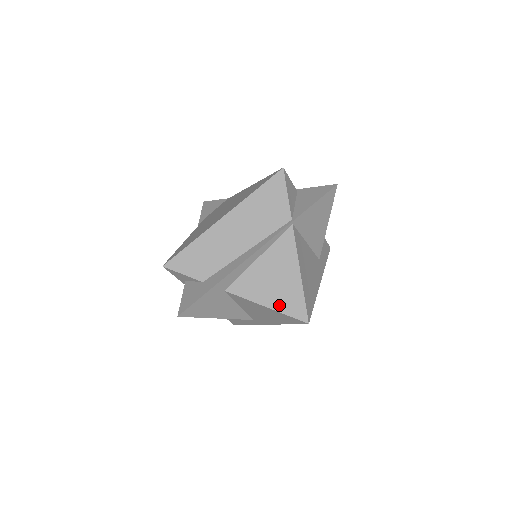
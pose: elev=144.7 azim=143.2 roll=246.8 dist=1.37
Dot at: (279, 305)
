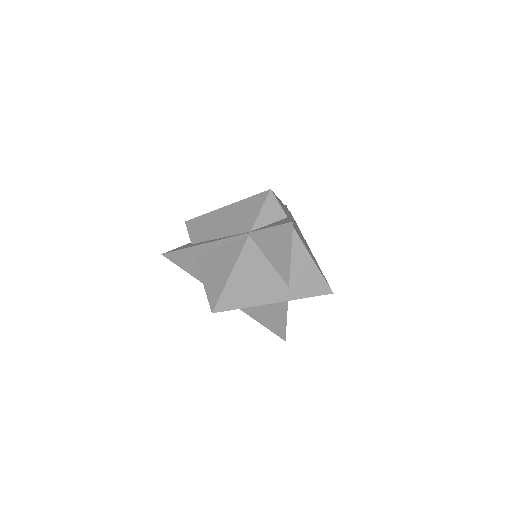
Dot at: (209, 288)
